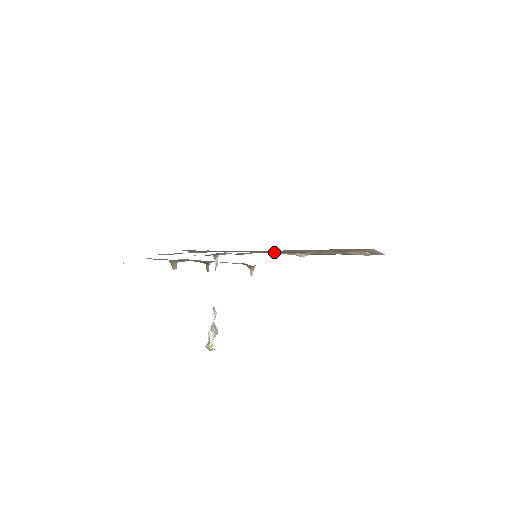
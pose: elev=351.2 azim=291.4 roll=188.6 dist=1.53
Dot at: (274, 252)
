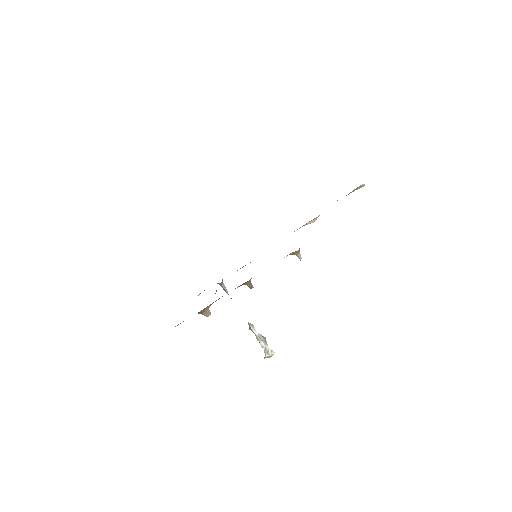
Dot at: occluded
